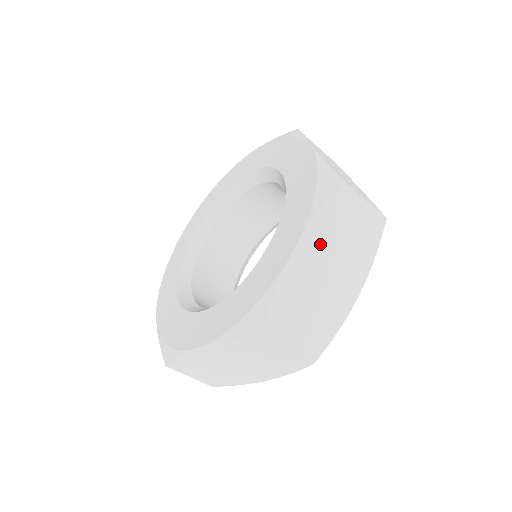
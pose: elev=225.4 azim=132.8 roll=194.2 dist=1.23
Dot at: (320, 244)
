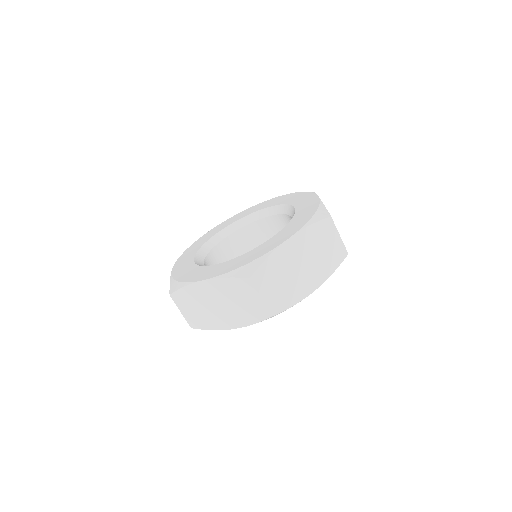
Dot at: occluded
